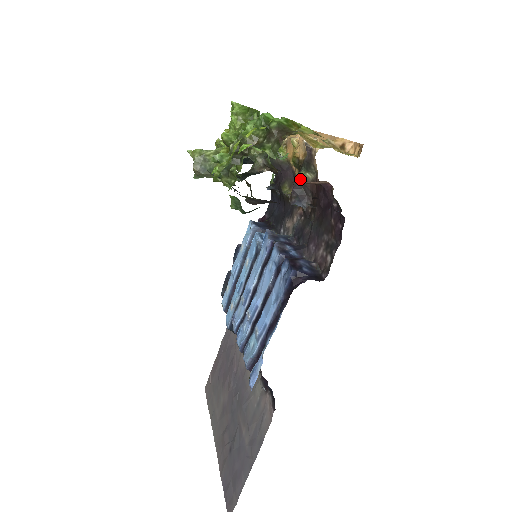
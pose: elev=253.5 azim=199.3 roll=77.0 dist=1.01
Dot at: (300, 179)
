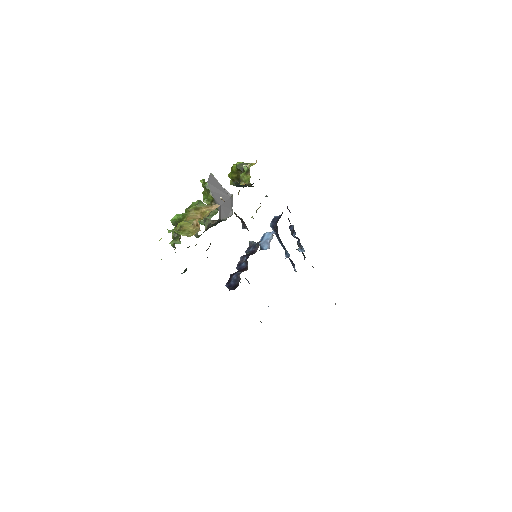
Dot at: (236, 215)
